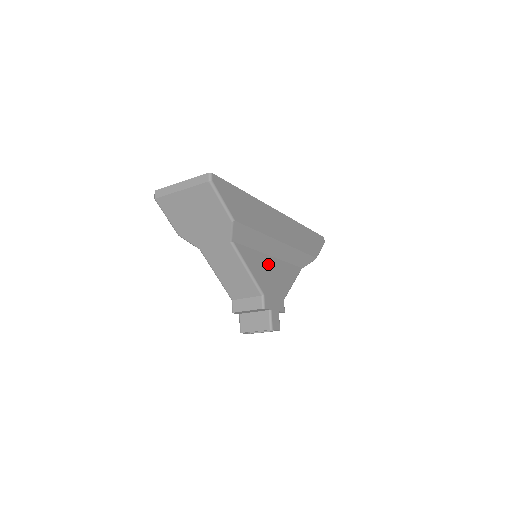
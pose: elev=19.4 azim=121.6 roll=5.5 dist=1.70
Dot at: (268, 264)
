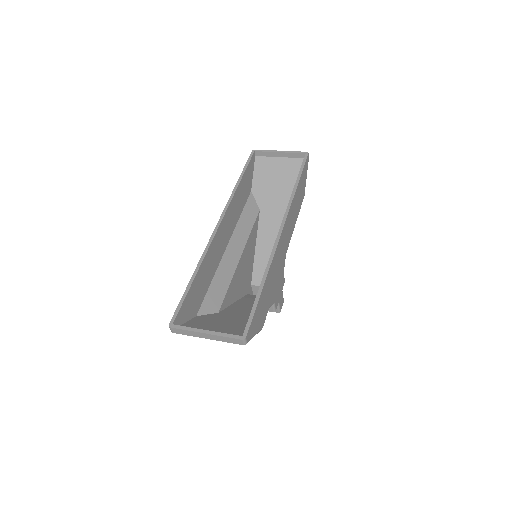
Dot at: occluded
